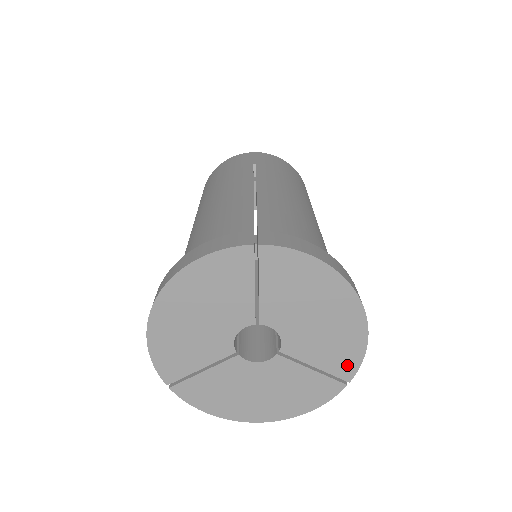
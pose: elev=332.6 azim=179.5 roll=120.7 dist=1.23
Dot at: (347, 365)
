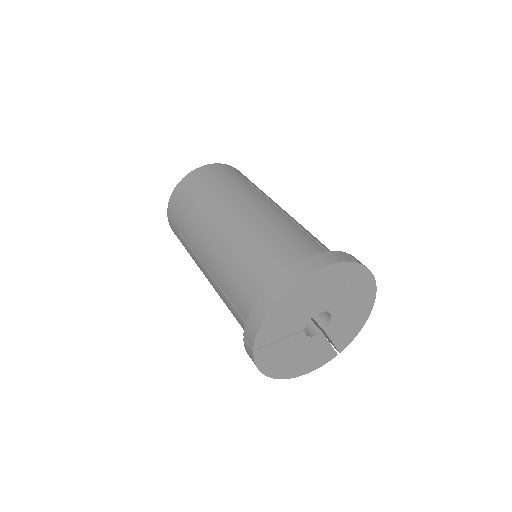
Dot at: (346, 342)
